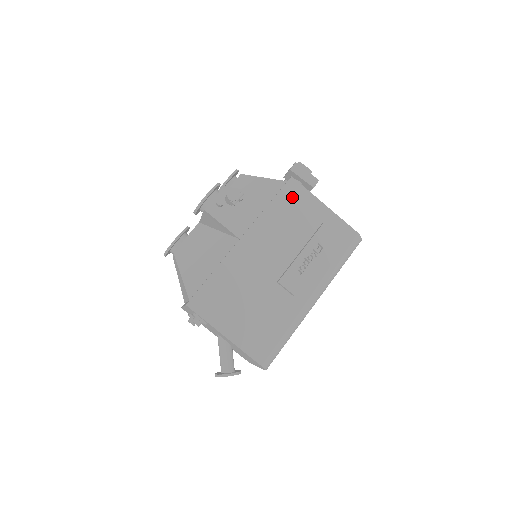
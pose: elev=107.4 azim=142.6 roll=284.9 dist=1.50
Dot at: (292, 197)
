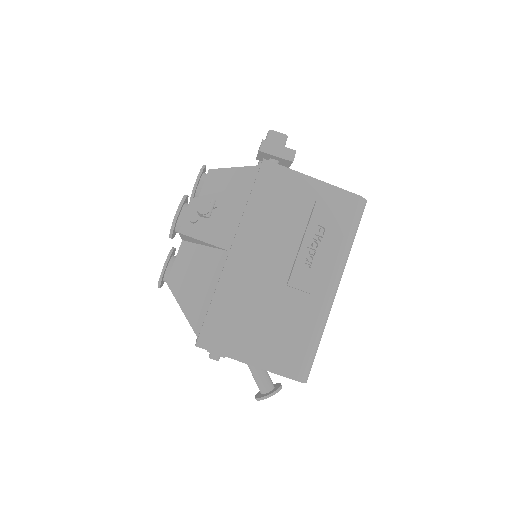
Dot at: (272, 182)
